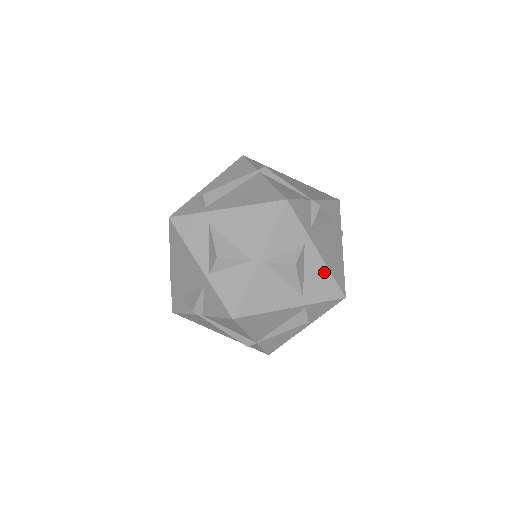
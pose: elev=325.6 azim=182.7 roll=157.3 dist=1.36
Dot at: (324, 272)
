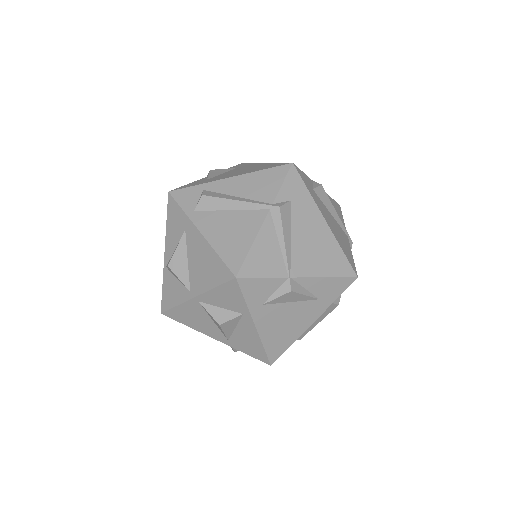
Dot at: (256, 340)
